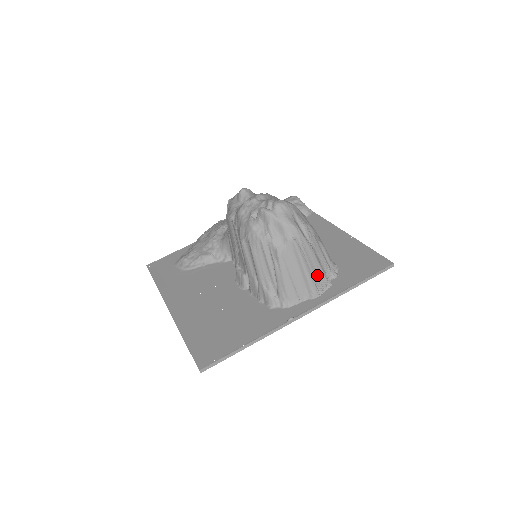
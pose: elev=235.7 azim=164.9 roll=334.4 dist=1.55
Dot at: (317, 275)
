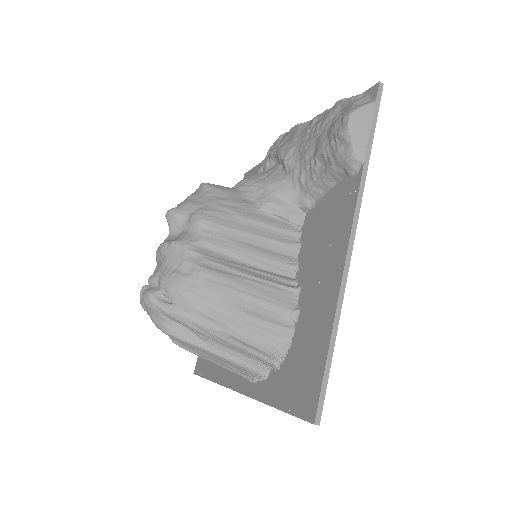
Dot at: (237, 368)
